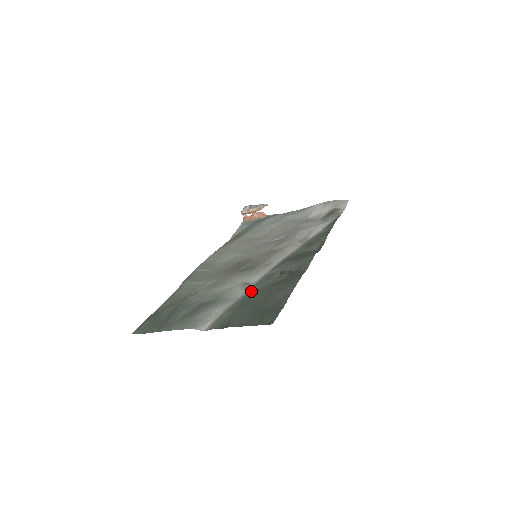
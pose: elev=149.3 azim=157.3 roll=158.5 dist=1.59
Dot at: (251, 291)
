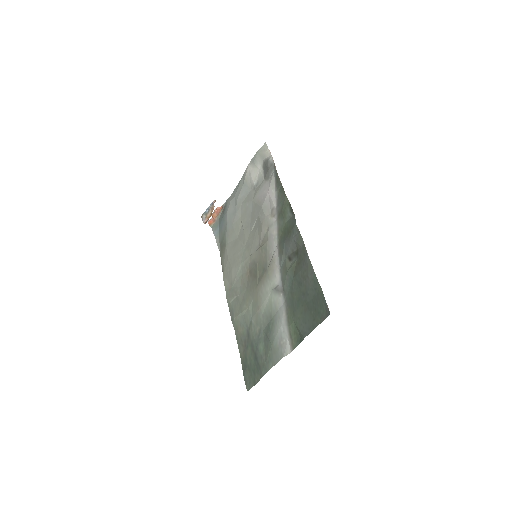
Dot at: (286, 292)
